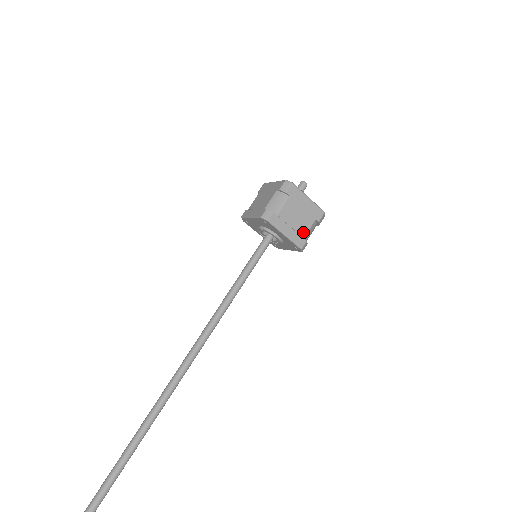
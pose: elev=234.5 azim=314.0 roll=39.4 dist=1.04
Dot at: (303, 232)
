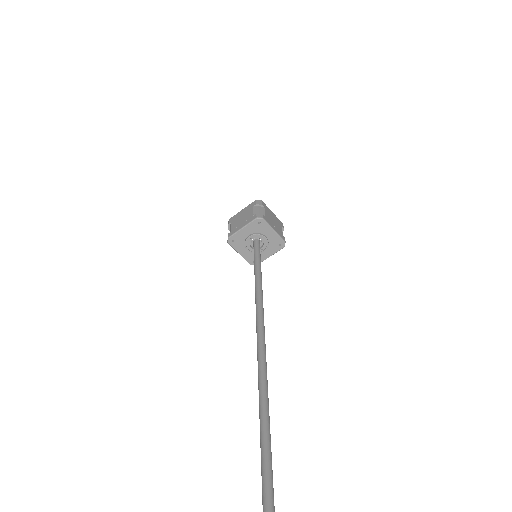
Dot at: (281, 232)
